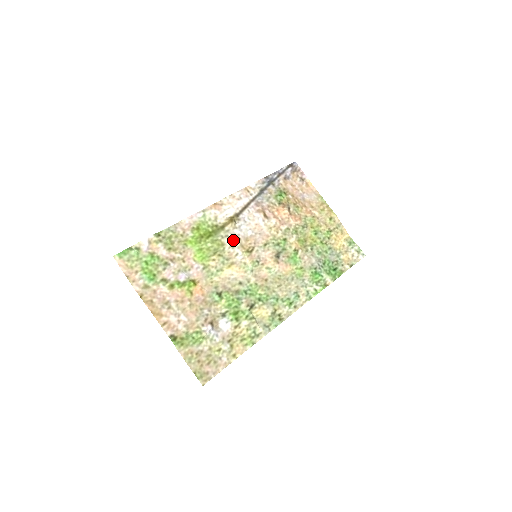
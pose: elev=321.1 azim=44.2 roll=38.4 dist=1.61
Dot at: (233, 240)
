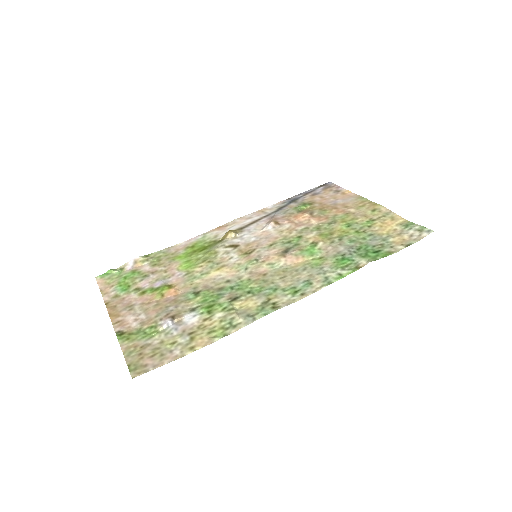
Dot at: (230, 247)
